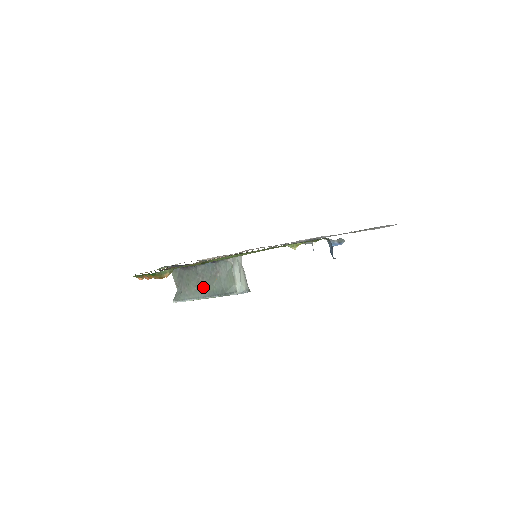
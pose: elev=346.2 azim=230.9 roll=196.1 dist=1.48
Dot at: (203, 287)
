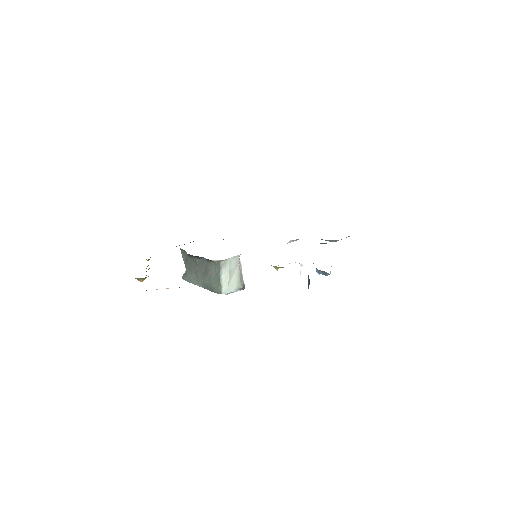
Dot at: (200, 277)
